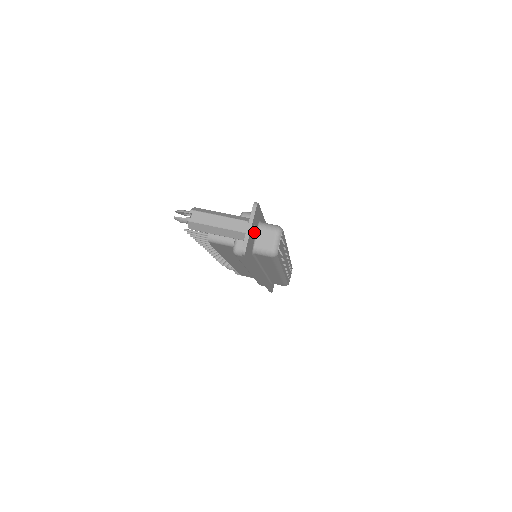
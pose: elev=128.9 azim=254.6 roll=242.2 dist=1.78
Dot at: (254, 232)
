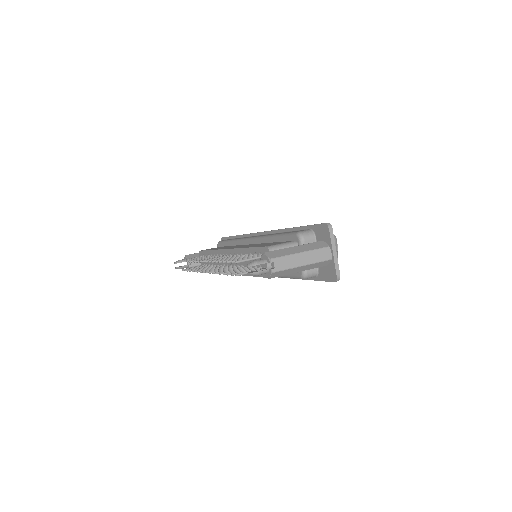
Dot at: occluded
